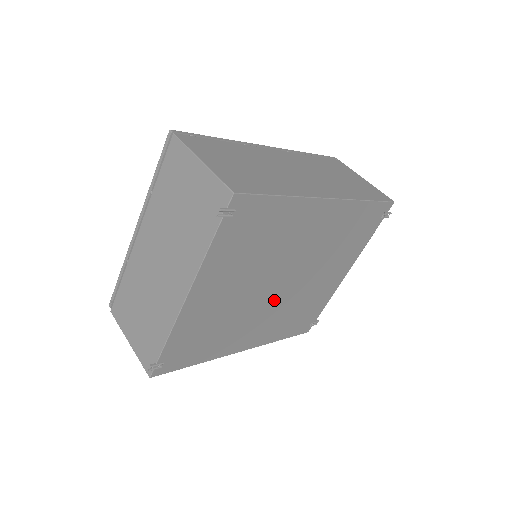
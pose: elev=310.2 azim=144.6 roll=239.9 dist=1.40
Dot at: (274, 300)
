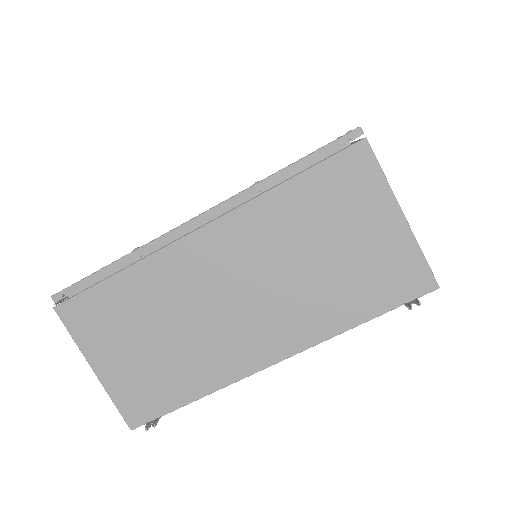
Dot at: occluded
